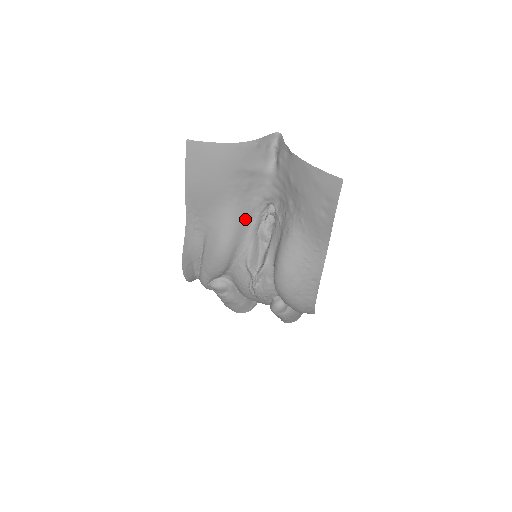
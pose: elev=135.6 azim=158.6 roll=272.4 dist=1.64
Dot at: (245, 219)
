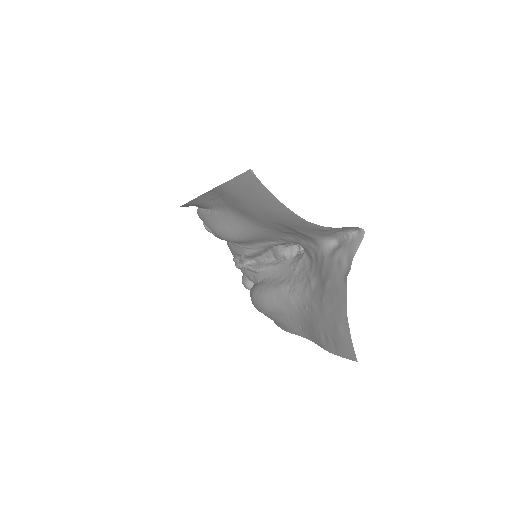
Dot at: (266, 238)
